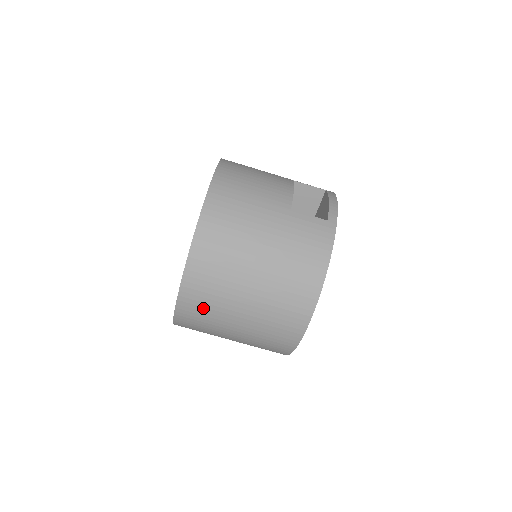
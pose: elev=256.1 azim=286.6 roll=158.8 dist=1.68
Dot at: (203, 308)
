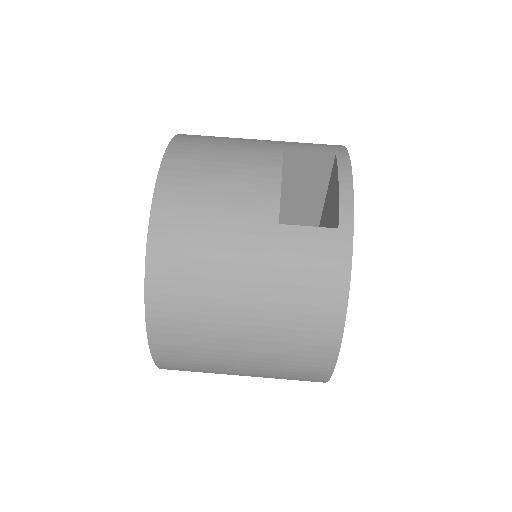
Dot at: (191, 367)
